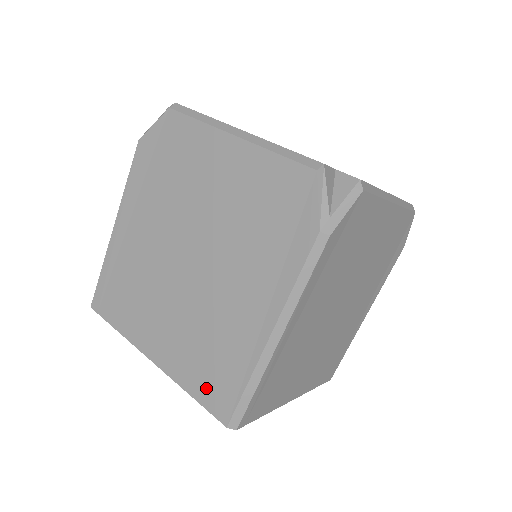
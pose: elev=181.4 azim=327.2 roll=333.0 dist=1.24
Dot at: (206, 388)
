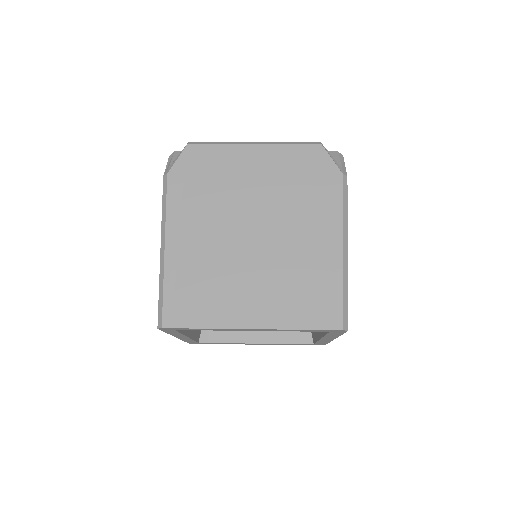
Dot at: occluded
